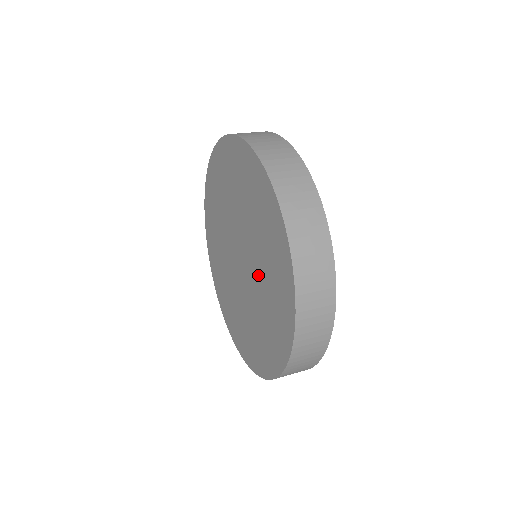
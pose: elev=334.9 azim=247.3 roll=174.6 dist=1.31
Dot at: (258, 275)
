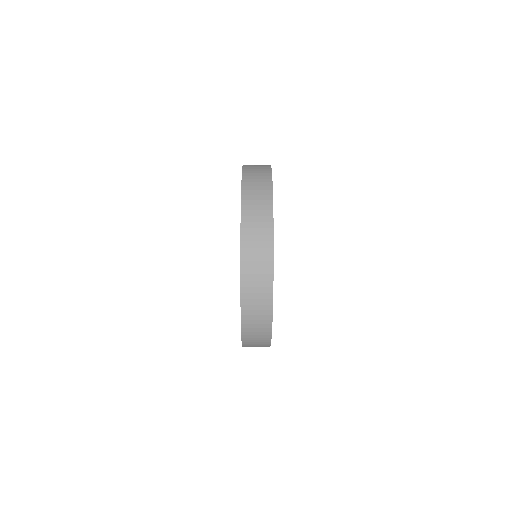
Dot at: occluded
